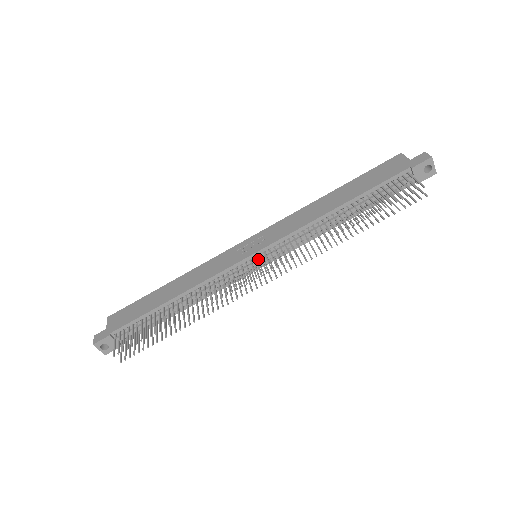
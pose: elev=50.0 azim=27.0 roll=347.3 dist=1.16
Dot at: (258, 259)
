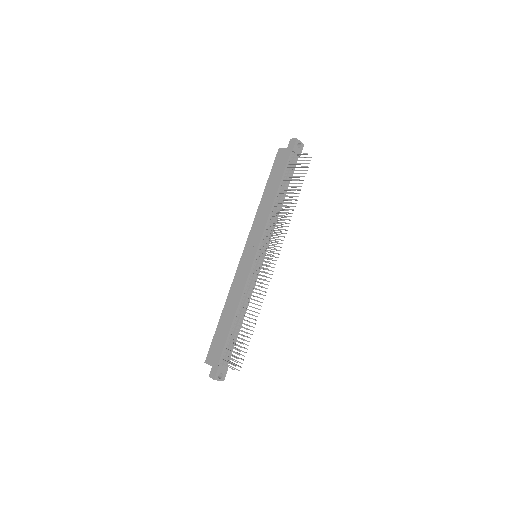
Dot at: (260, 256)
